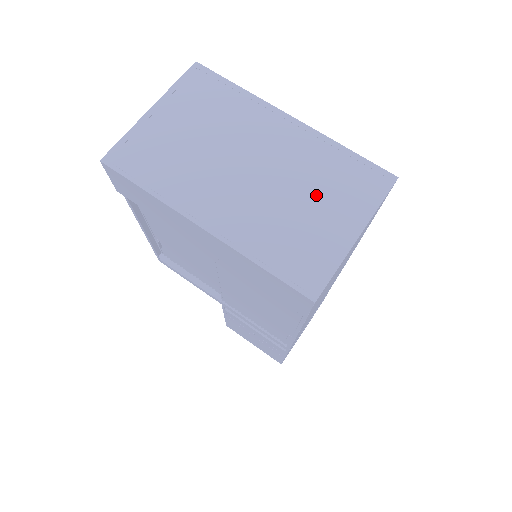
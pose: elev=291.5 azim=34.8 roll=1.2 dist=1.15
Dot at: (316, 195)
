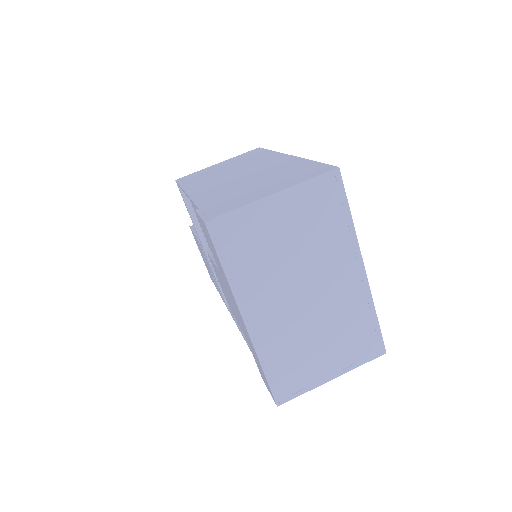
Dot at: (332, 339)
